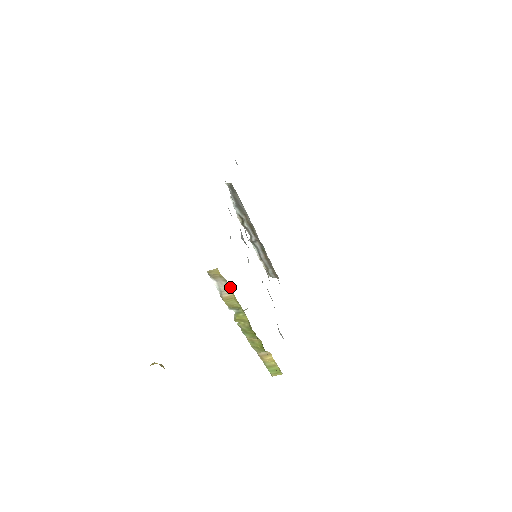
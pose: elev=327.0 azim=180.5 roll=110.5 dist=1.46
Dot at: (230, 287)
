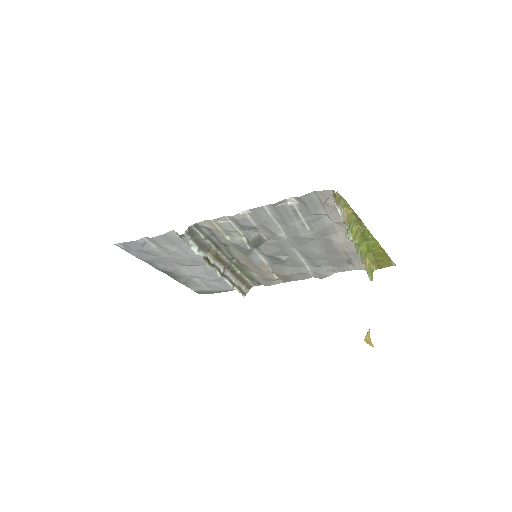
Dot at: (344, 205)
